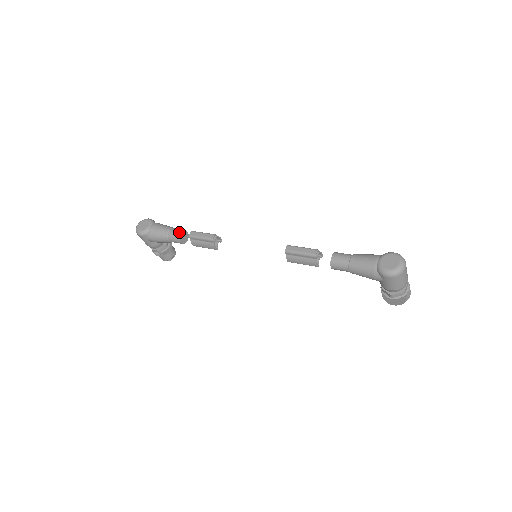
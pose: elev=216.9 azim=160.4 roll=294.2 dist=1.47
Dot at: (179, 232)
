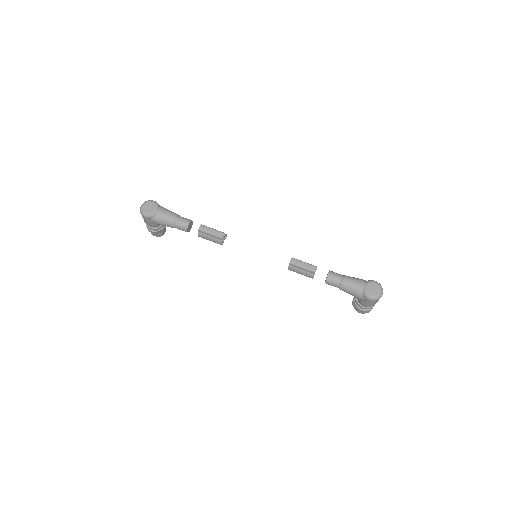
Dot at: (187, 222)
